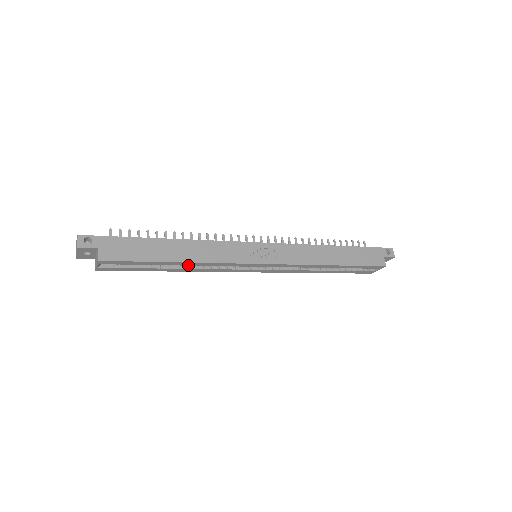
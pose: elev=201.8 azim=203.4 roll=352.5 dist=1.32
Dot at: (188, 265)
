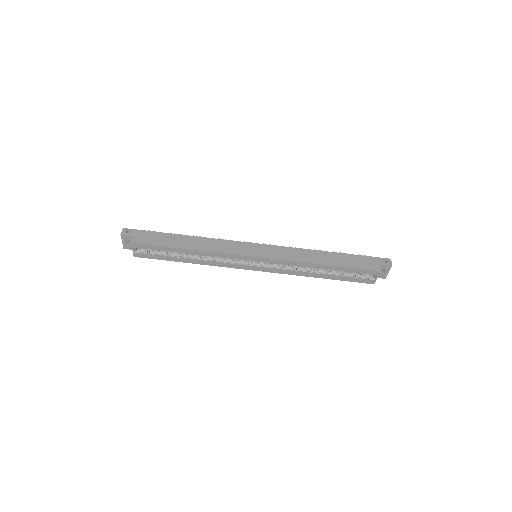
Dot at: (196, 254)
